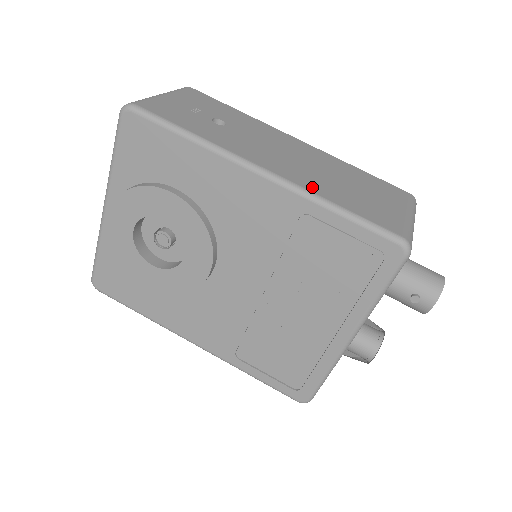
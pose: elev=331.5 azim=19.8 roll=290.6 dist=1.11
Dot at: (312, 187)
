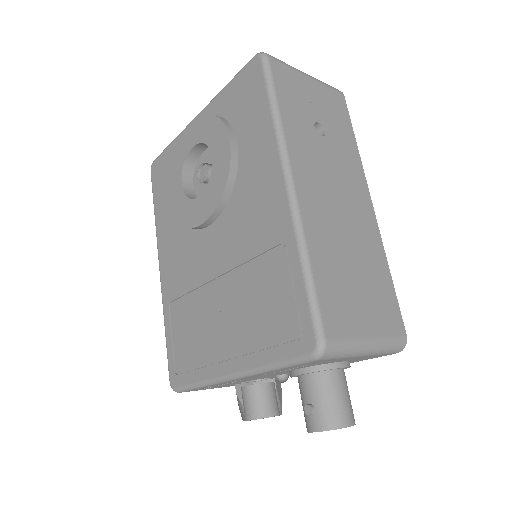
Dot at: (312, 232)
